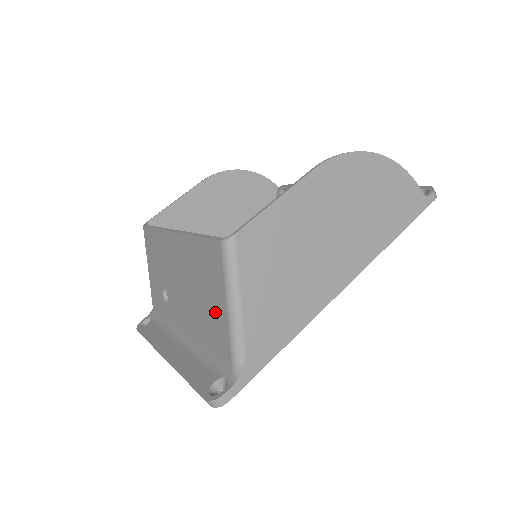
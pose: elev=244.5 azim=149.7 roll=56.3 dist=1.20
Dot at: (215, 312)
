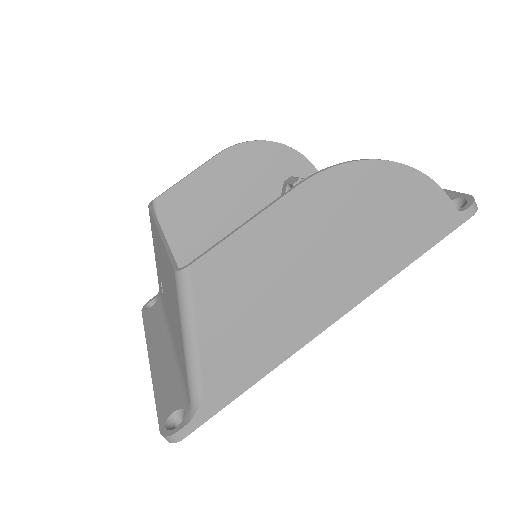
Dot at: (179, 338)
